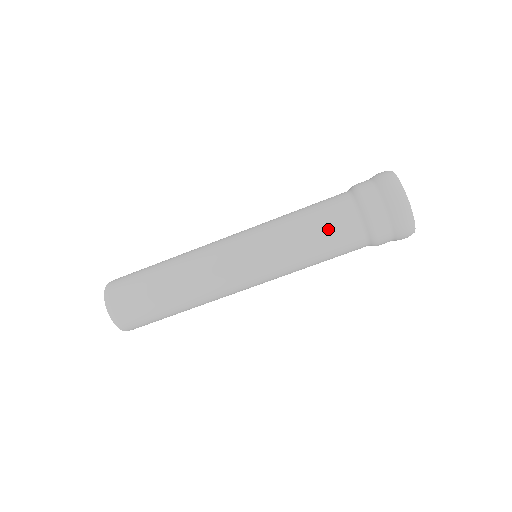
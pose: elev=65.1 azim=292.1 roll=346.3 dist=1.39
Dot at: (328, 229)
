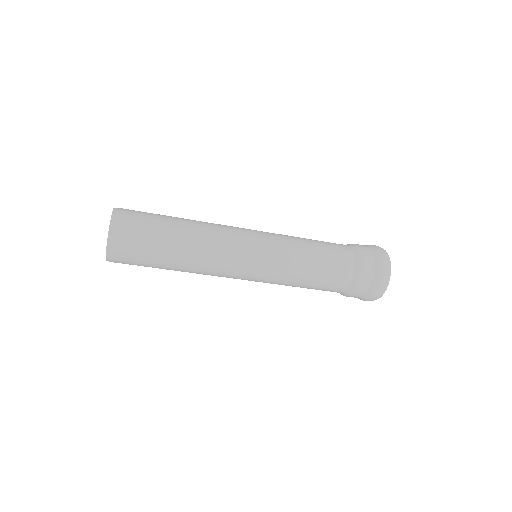
Dot at: (322, 286)
